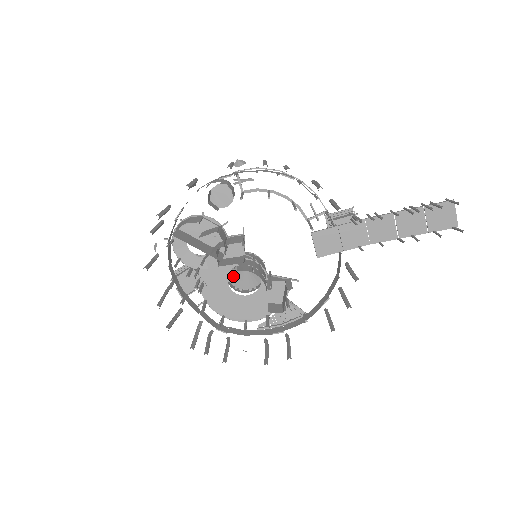
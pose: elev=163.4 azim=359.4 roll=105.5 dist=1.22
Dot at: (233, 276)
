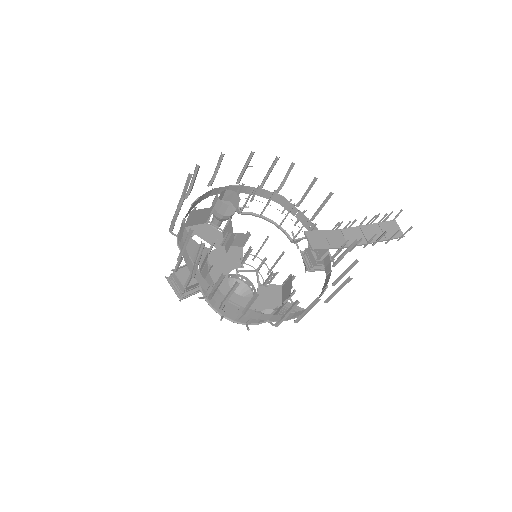
Dot at: occluded
